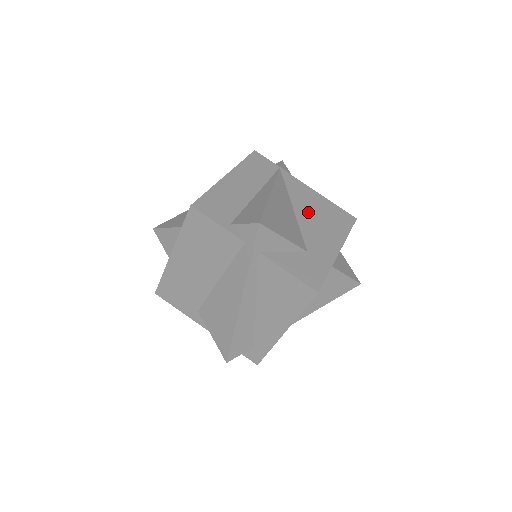
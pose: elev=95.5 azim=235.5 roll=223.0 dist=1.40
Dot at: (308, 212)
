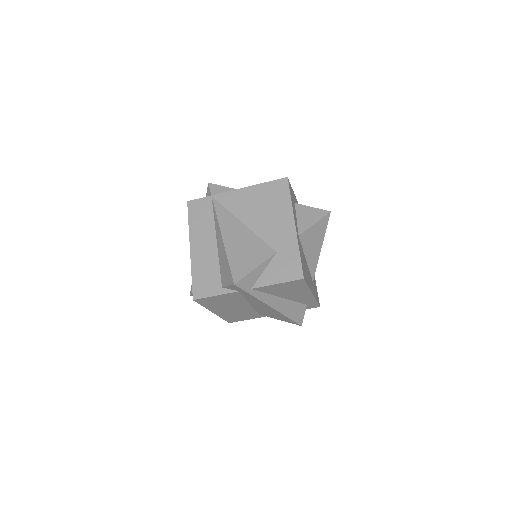
Dot at: (255, 215)
